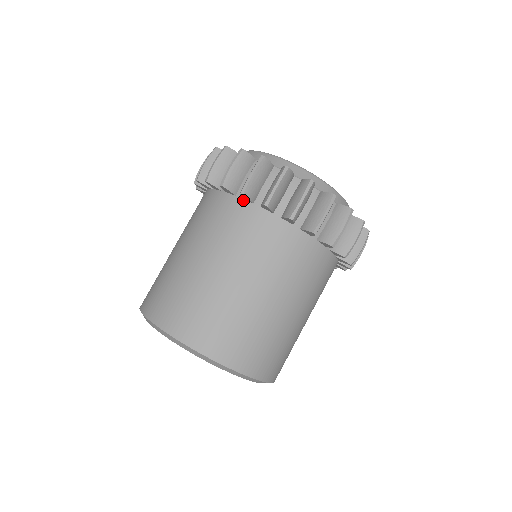
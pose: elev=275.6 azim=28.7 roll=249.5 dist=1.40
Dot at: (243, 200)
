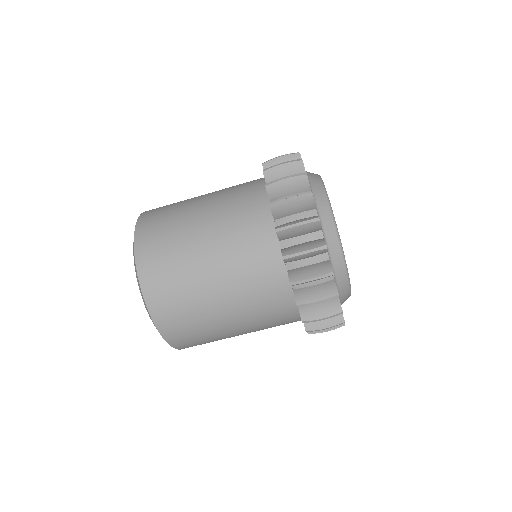
Dot at: (287, 274)
